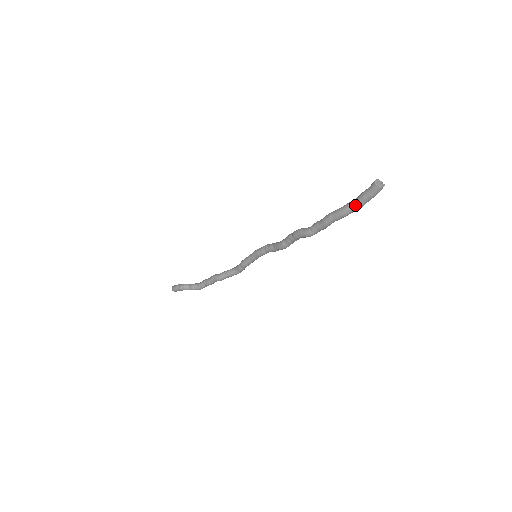
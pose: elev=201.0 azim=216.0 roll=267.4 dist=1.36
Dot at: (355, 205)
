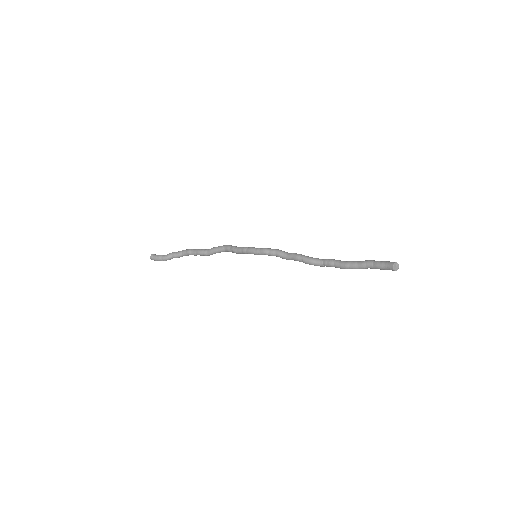
Dot at: occluded
